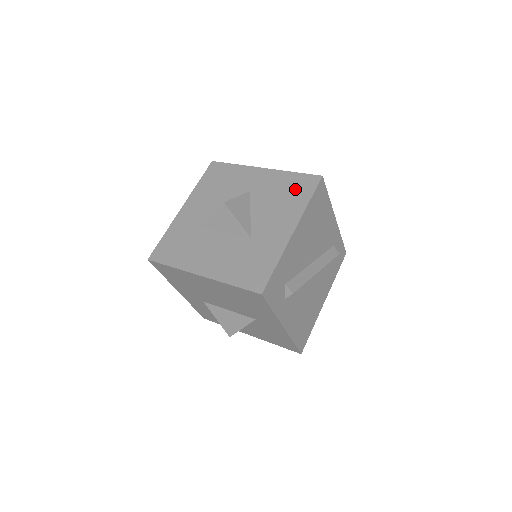
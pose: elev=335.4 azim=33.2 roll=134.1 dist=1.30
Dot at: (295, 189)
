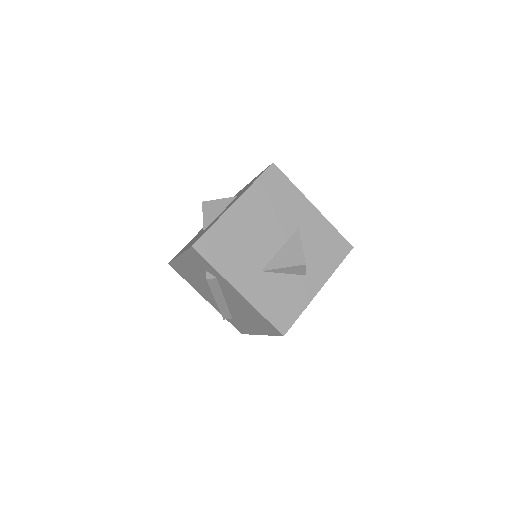
Dot at: occluded
